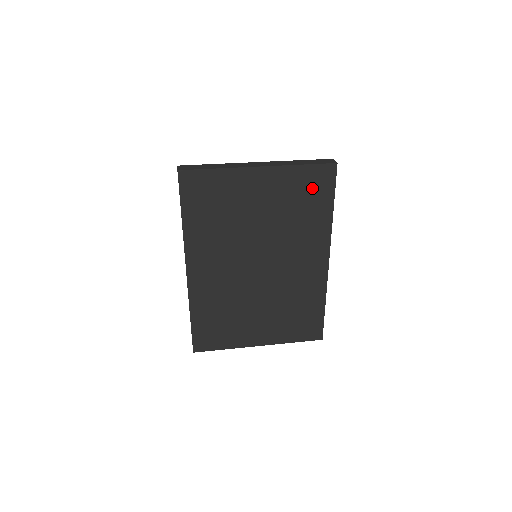
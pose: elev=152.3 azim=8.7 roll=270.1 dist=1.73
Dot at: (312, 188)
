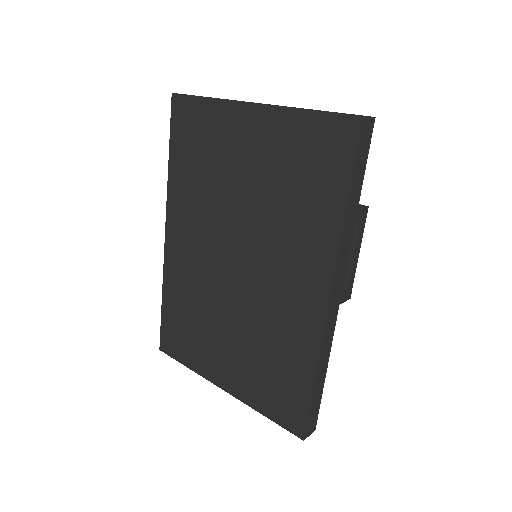
Dot at: (318, 155)
